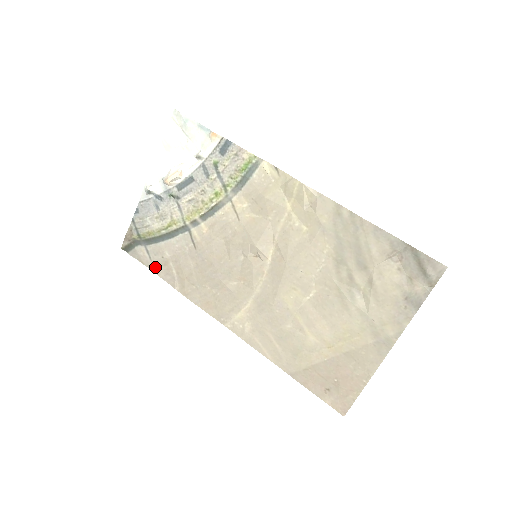
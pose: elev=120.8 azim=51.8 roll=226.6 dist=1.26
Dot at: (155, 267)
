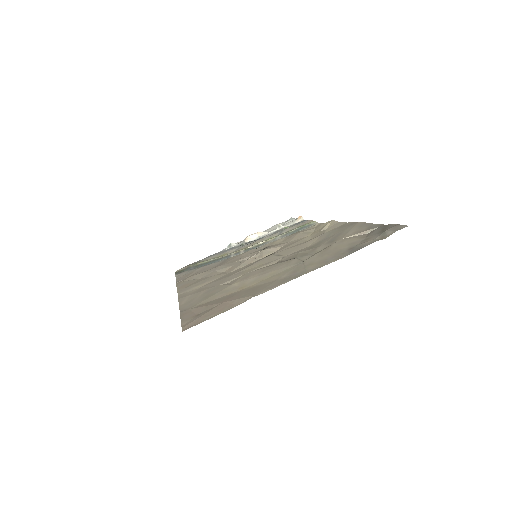
Dot at: (181, 277)
